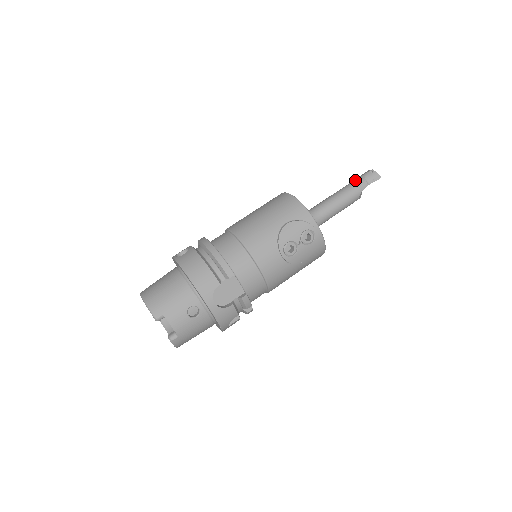
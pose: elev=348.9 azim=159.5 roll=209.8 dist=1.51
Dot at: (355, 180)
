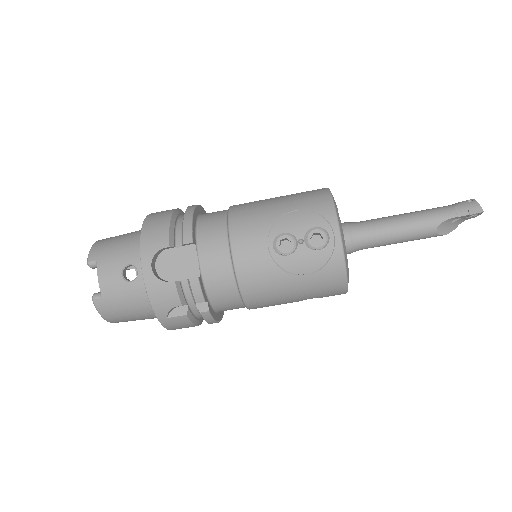
Dot at: occluded
